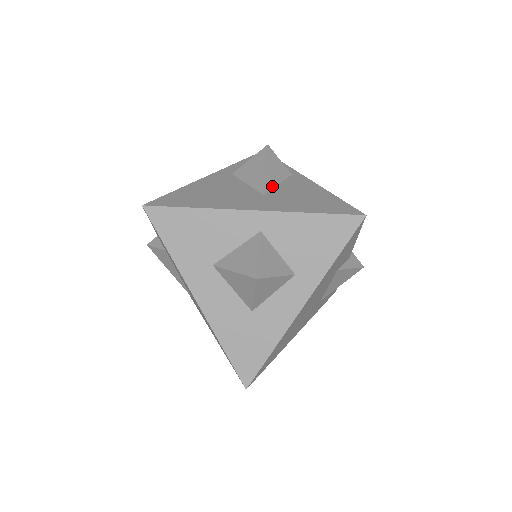
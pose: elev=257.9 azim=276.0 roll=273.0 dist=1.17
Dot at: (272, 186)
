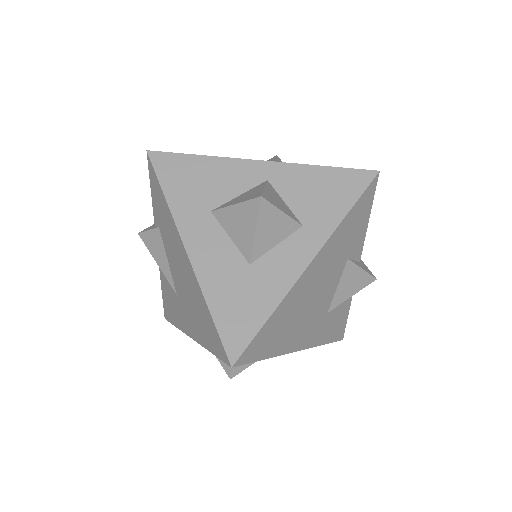
Dot at: occluded
